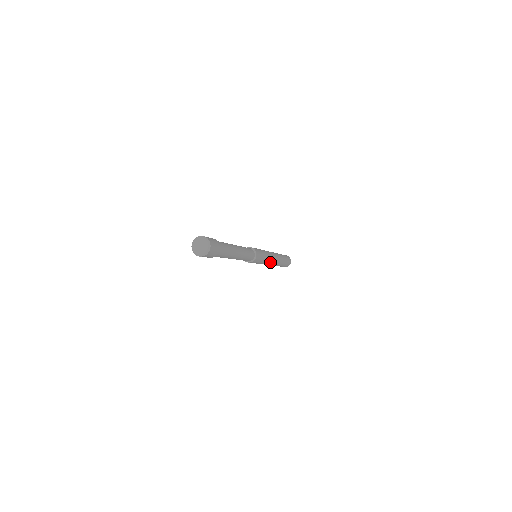
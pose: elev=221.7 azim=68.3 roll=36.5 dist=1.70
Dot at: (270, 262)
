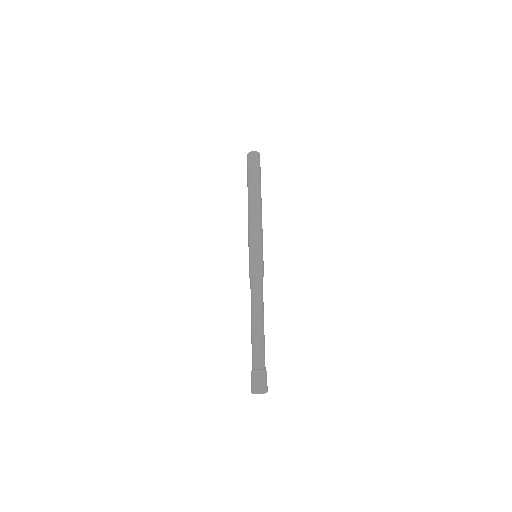
Dot at: (261, 224)
